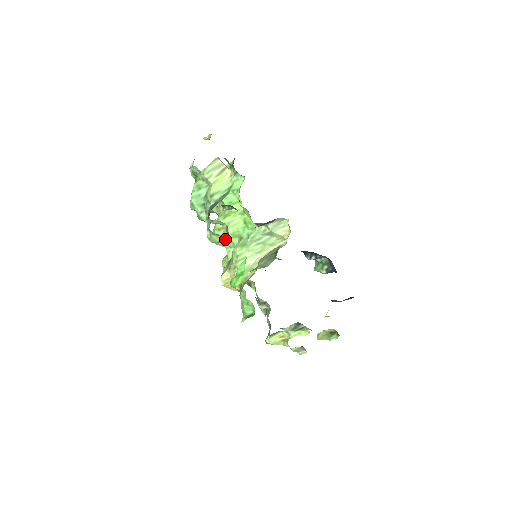
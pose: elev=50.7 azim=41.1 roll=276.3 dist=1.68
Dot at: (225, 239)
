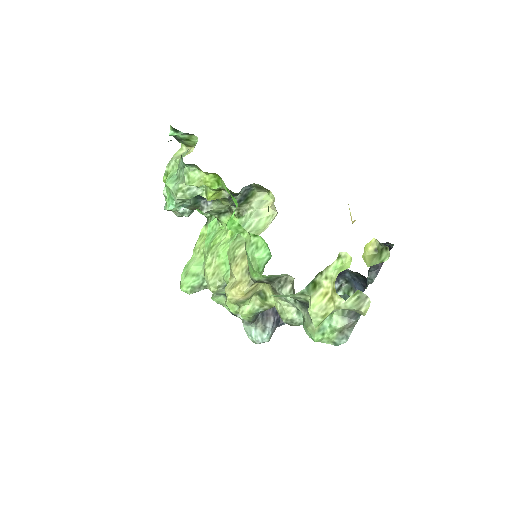
Dot at: (219, 270)
